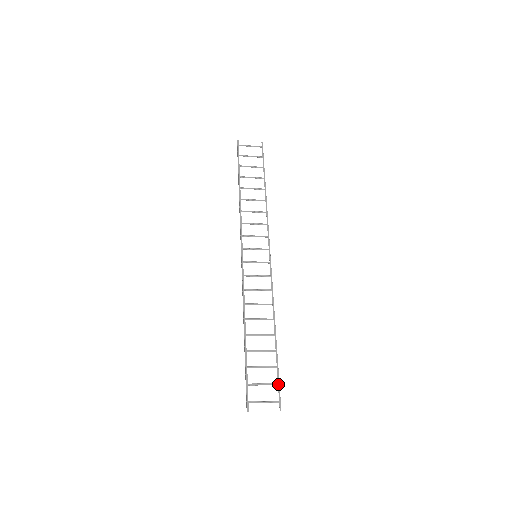
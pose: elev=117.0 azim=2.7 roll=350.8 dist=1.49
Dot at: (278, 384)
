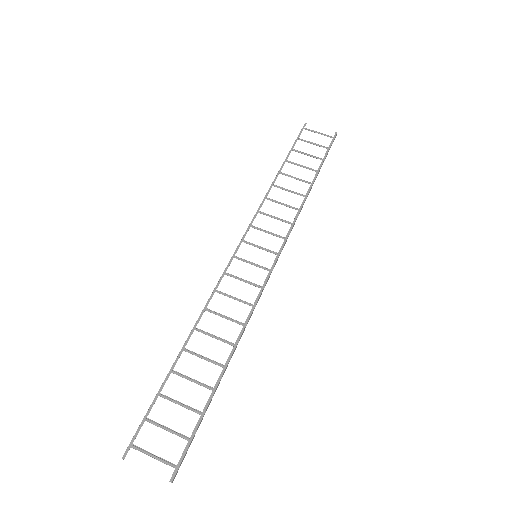
Dot at: (189, 439)
